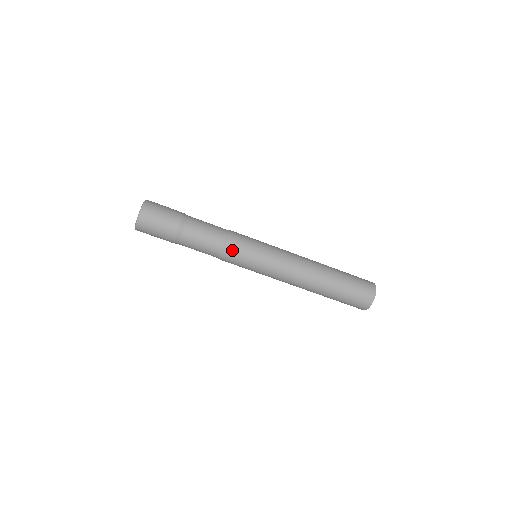
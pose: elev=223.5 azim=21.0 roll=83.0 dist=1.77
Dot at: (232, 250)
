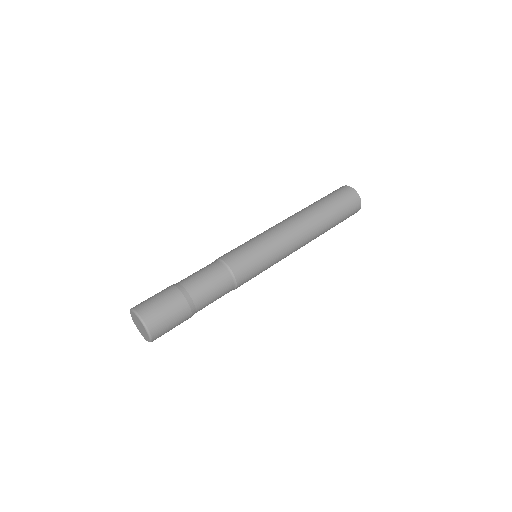
Dot at: (231, 256)
